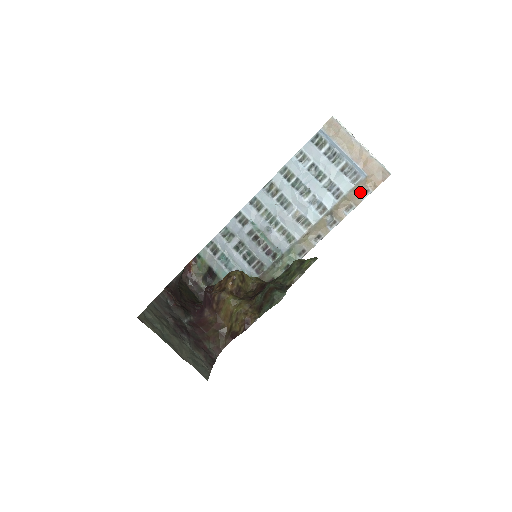
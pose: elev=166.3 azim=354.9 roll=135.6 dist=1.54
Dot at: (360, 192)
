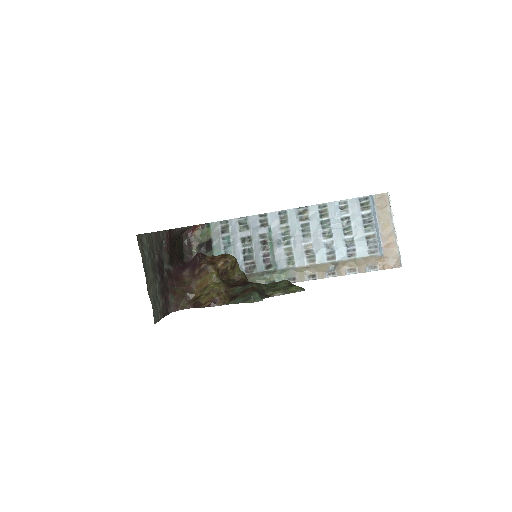
Dot at: (369, 264)
